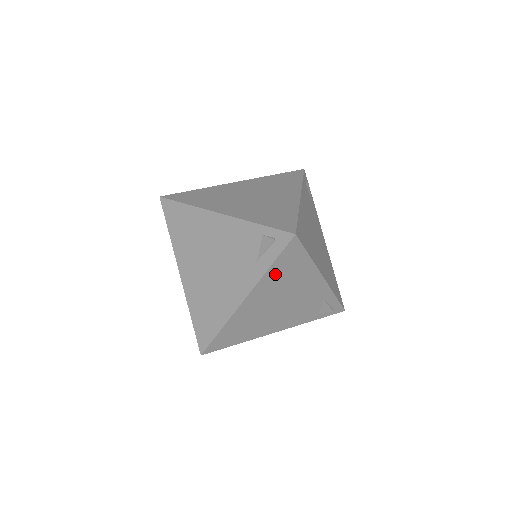
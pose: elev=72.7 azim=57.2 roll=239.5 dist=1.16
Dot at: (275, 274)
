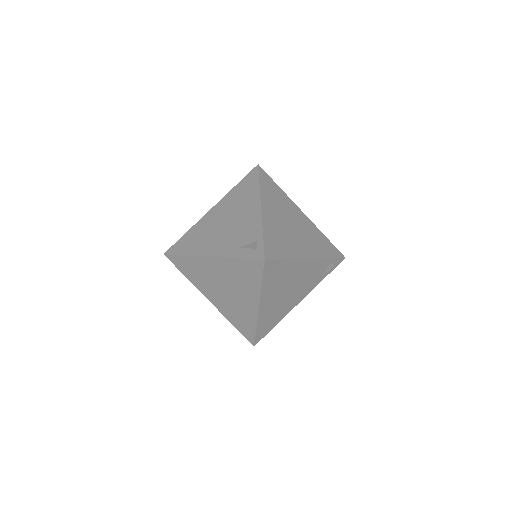
Dot at: (236, 266)
